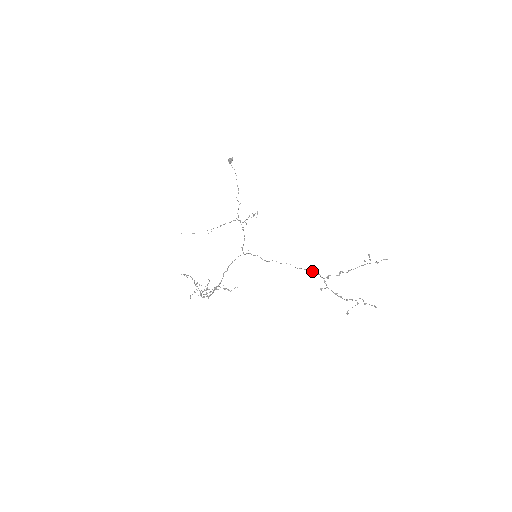
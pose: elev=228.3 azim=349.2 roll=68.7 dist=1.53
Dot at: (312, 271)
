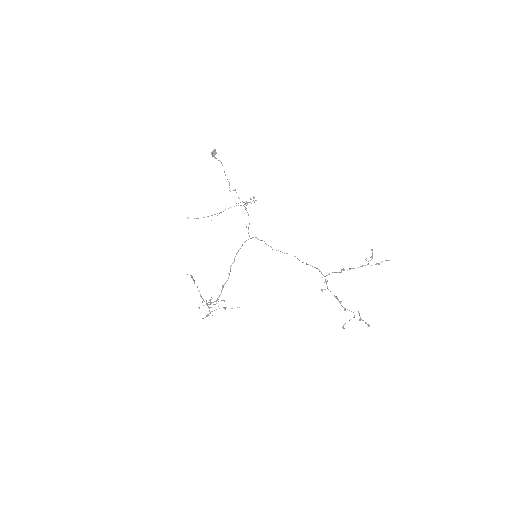
Dot at: (314, 267)
